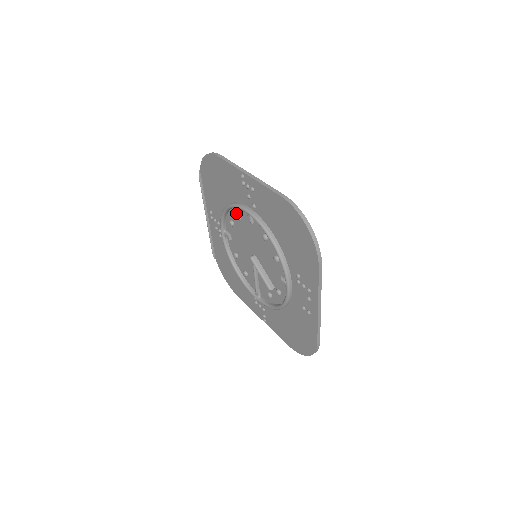
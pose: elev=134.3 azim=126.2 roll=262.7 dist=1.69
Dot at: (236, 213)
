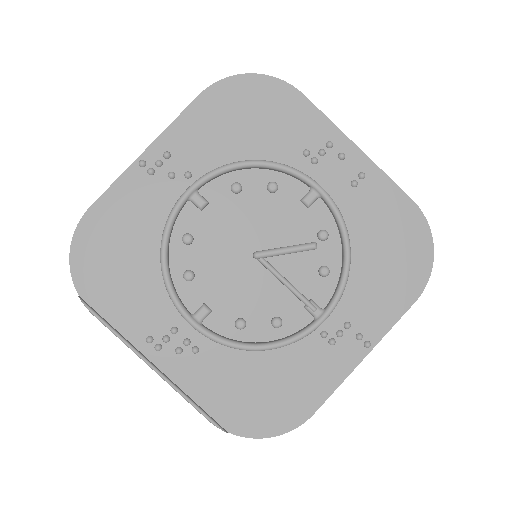
Dot at: (179, 243)
